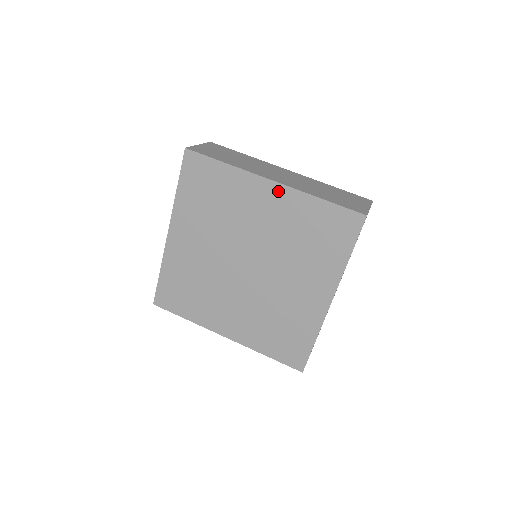
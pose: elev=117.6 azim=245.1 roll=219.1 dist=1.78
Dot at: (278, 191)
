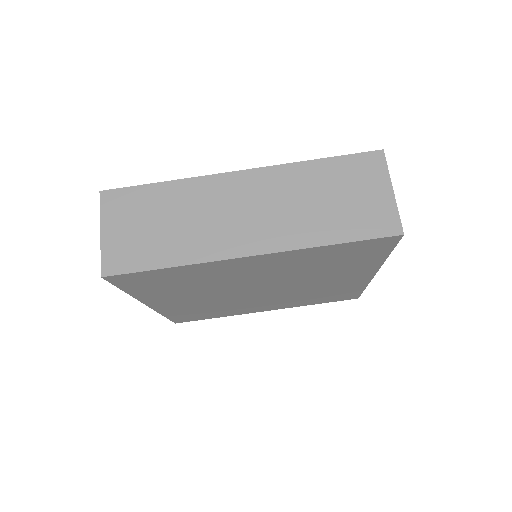
Dot at: (265, 258)
